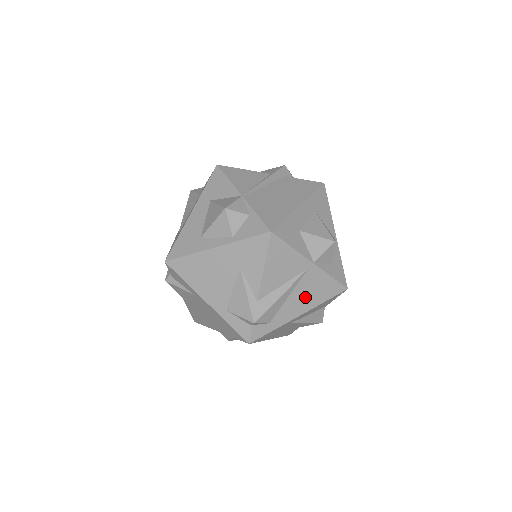
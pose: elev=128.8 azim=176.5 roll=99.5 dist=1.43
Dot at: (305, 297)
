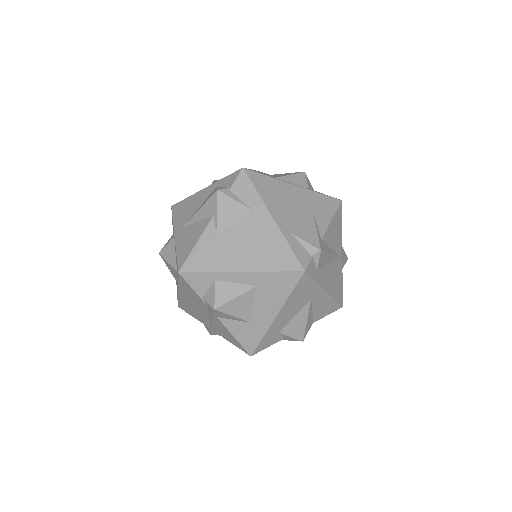
Dot at: (332, 278)
